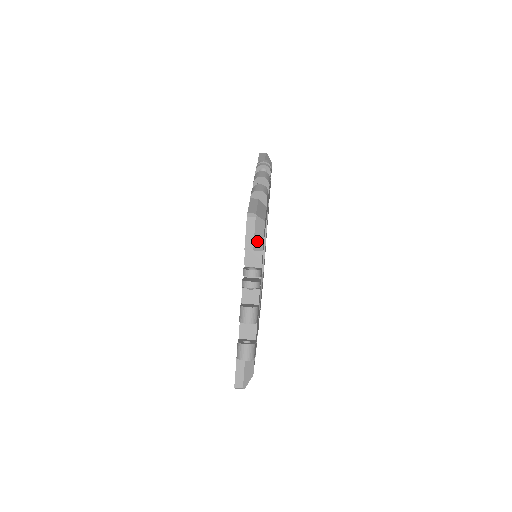
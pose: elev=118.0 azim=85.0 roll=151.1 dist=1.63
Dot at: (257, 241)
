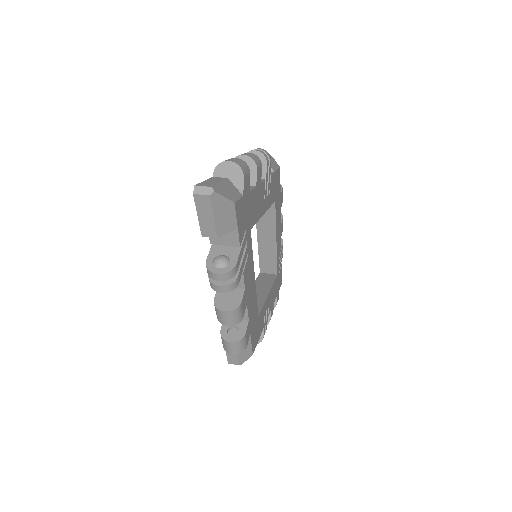
Dot at: occluded
